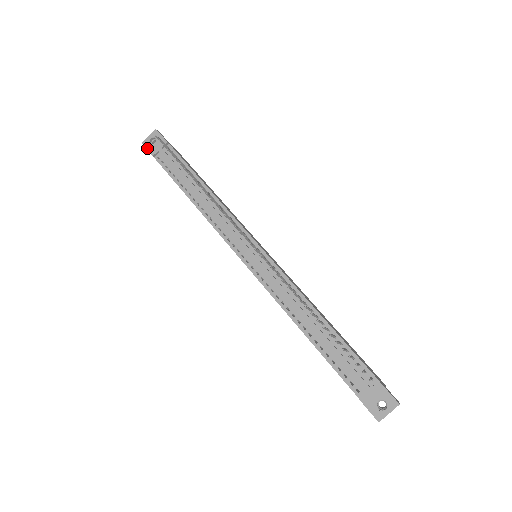
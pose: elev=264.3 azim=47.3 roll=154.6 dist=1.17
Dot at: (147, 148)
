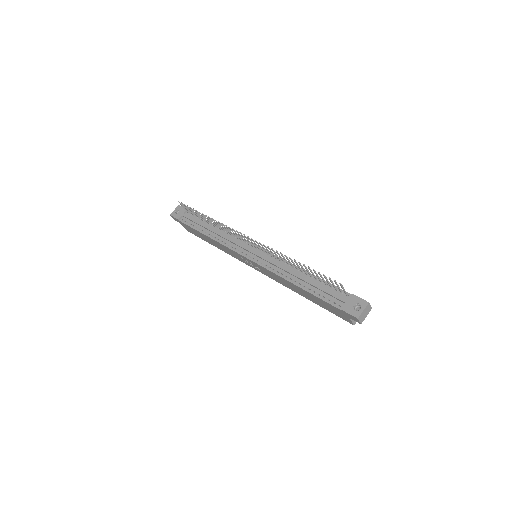
Dot at: (174, 216)
